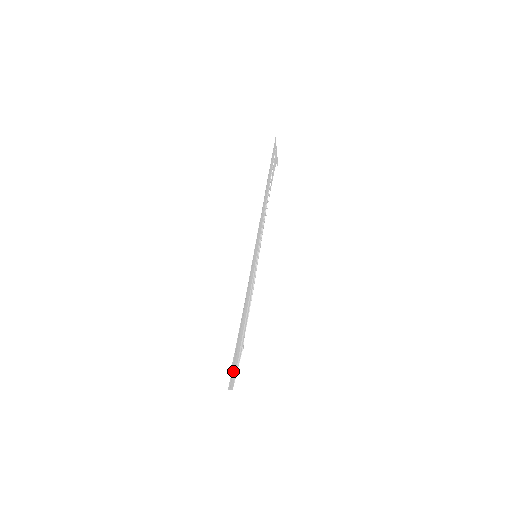
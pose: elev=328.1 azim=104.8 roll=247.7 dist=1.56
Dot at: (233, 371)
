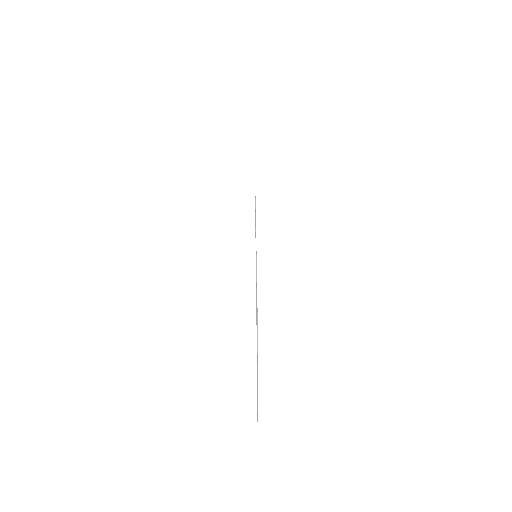
Dot at: occluded
